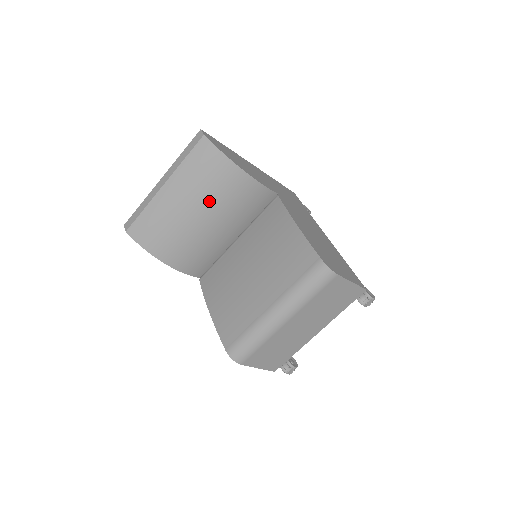
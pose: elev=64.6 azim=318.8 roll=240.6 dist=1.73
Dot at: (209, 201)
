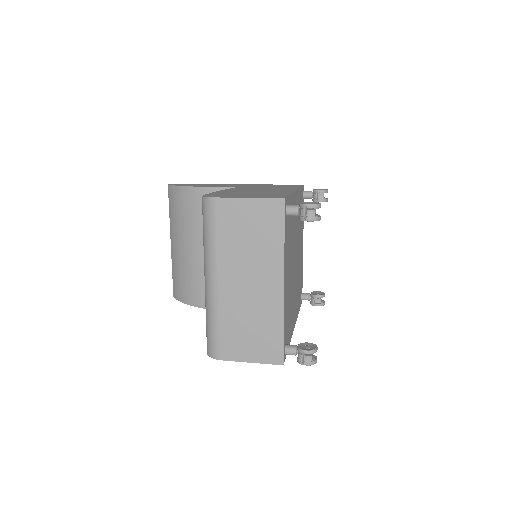
Dot at: (190, 230)
